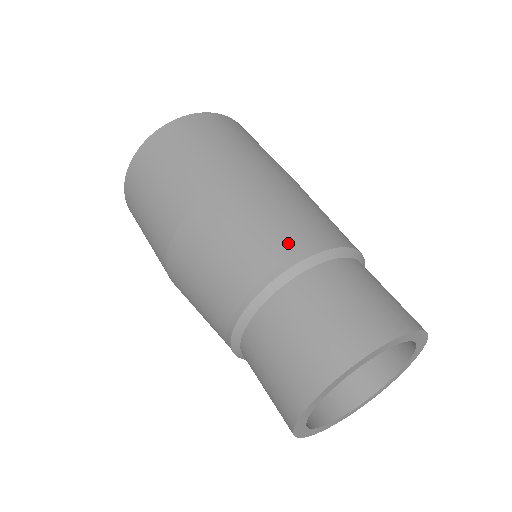
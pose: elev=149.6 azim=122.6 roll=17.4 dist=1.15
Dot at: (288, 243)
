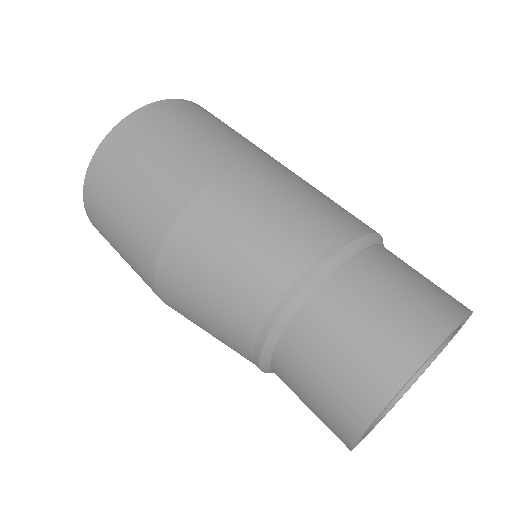
Dot at: (353, 217)
